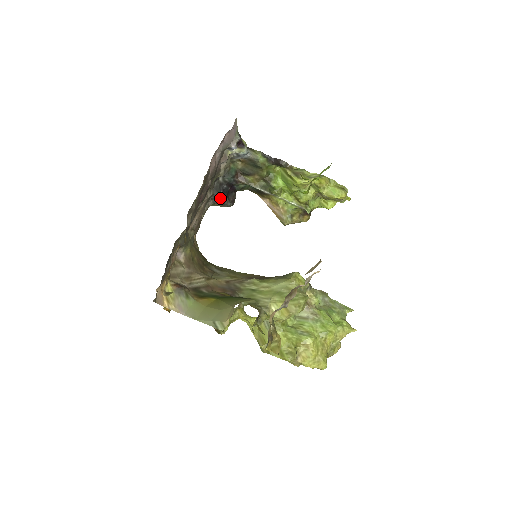
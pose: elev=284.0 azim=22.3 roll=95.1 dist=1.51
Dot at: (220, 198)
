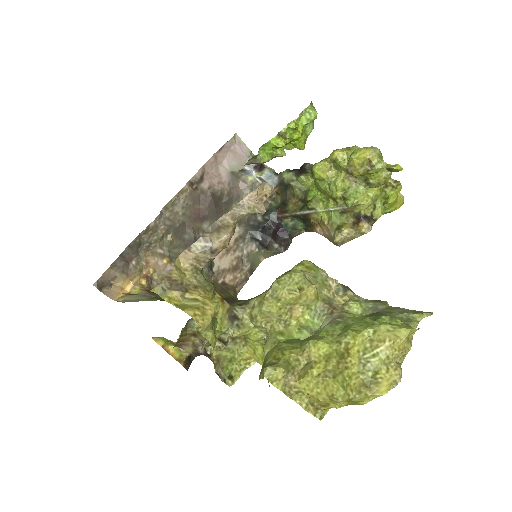
Dot at: (260, 237)
